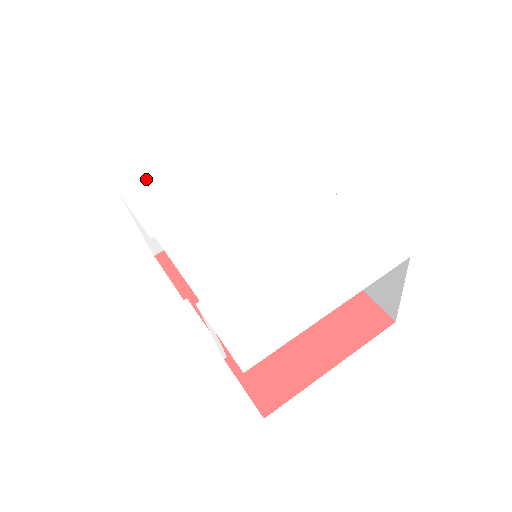
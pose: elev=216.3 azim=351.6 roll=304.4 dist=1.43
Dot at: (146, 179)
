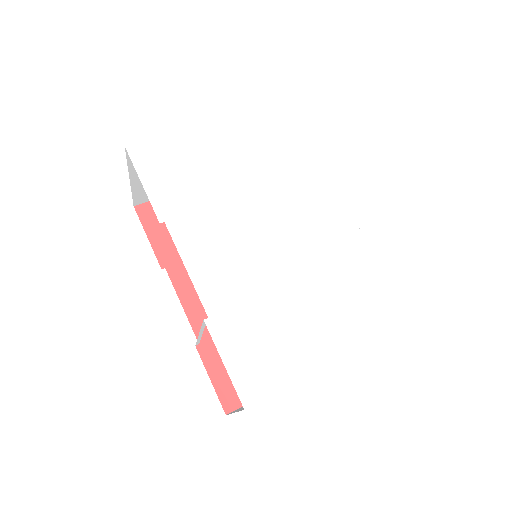
Dot at: (160, 140)
